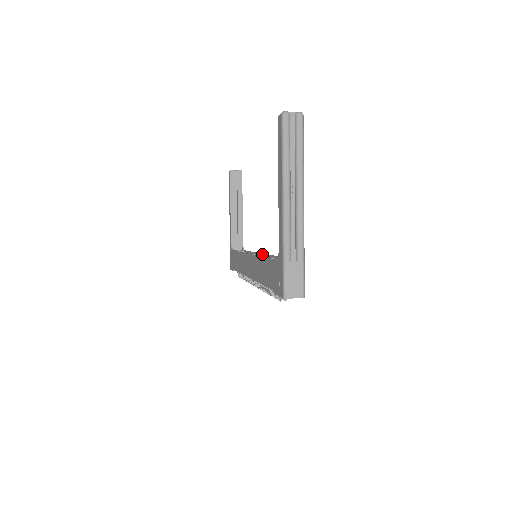
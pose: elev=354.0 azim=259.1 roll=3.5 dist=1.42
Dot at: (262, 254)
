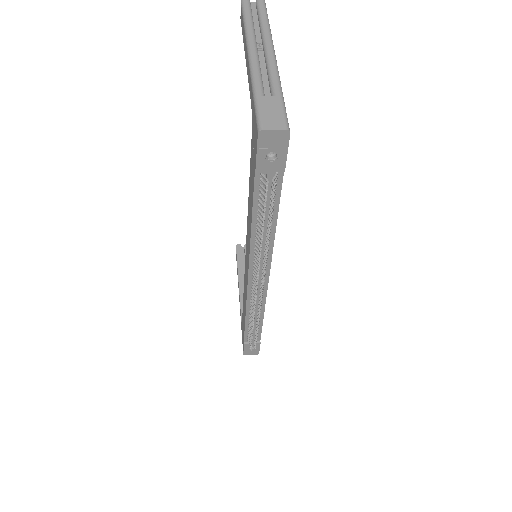
Dot at: occluded
